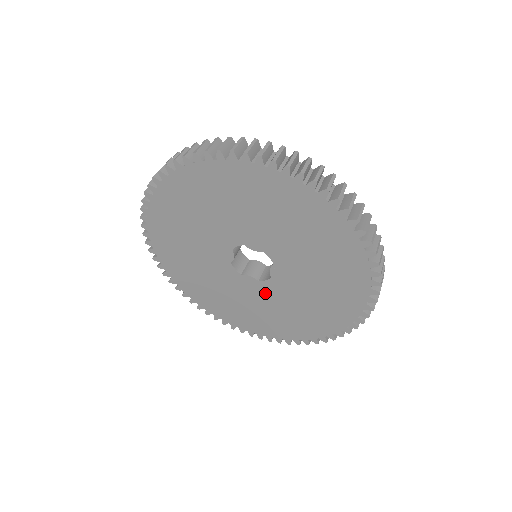
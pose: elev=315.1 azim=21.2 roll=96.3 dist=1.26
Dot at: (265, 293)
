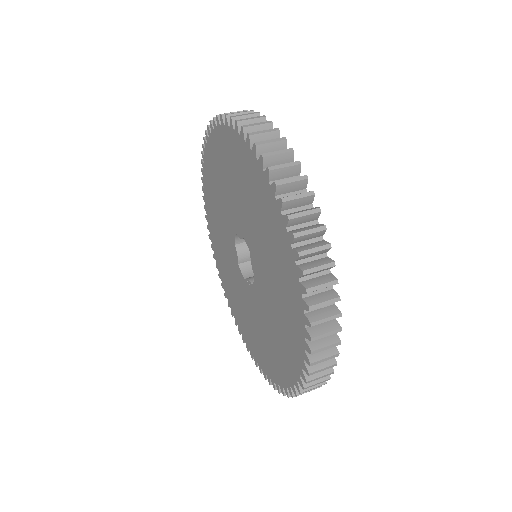
Dot at: (235, 269)
